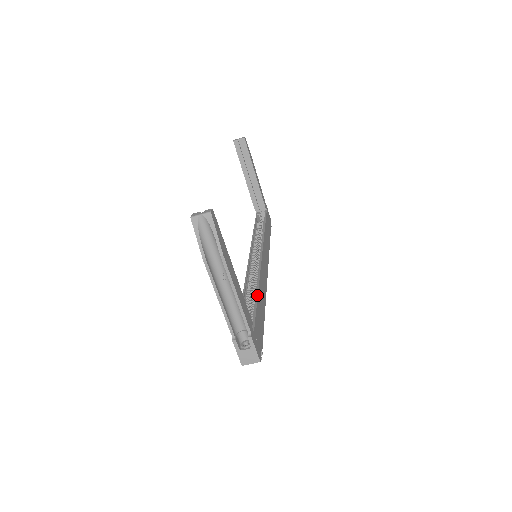
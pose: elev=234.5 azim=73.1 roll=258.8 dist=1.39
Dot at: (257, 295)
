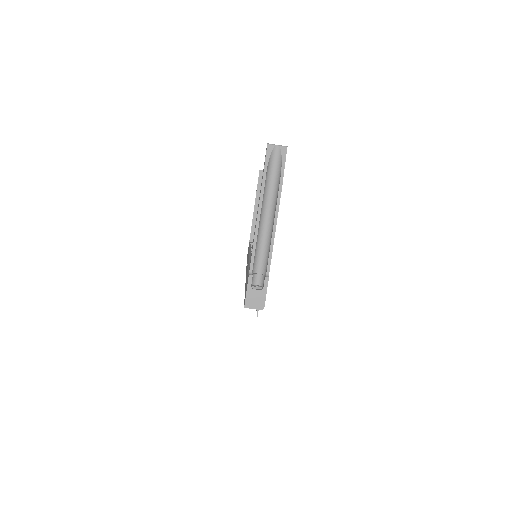
Dot at: occluded
